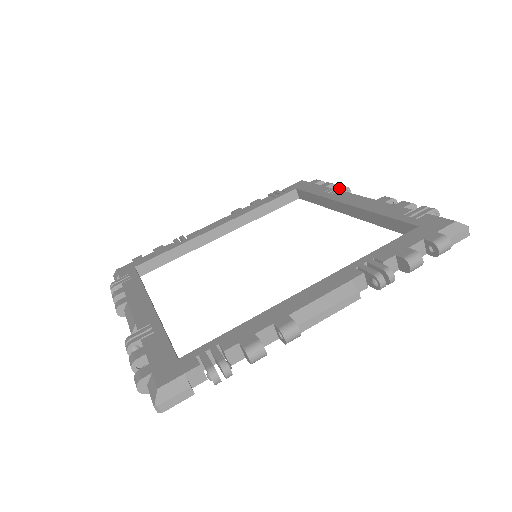
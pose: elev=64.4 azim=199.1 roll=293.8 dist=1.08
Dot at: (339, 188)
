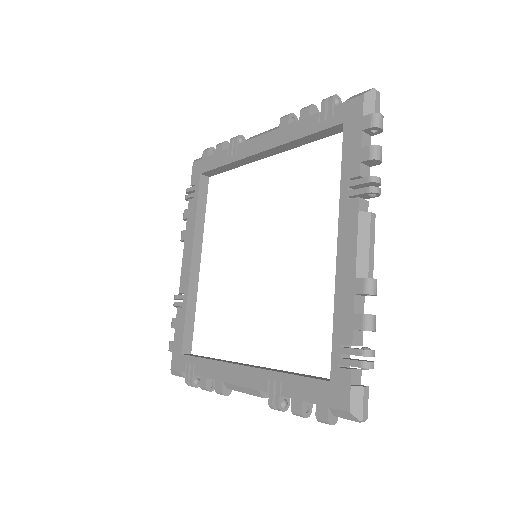
Dot at: (234, 143)
